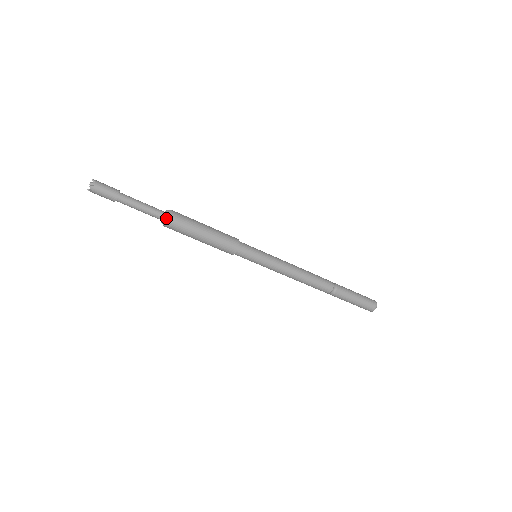
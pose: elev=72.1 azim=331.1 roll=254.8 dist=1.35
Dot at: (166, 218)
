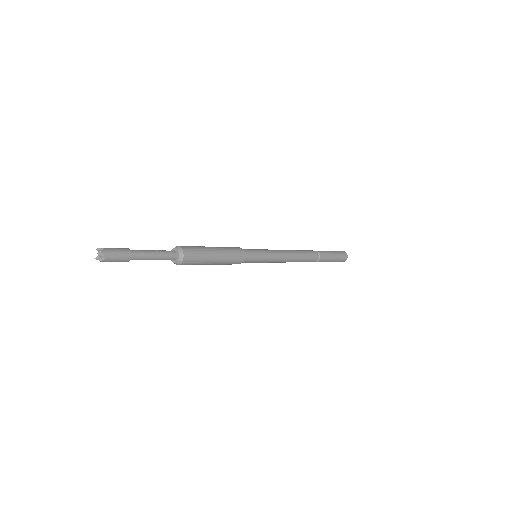
Dot at: (178, 261)
